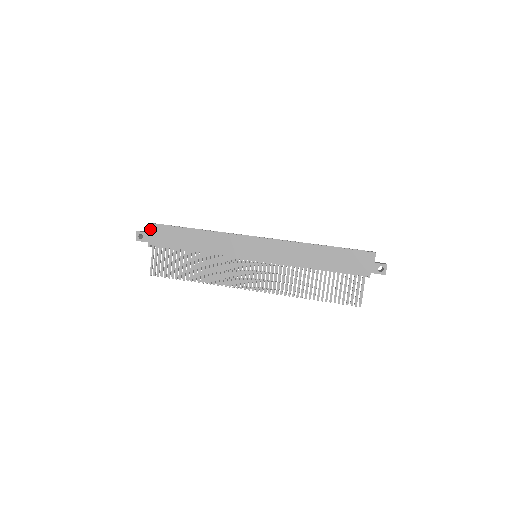
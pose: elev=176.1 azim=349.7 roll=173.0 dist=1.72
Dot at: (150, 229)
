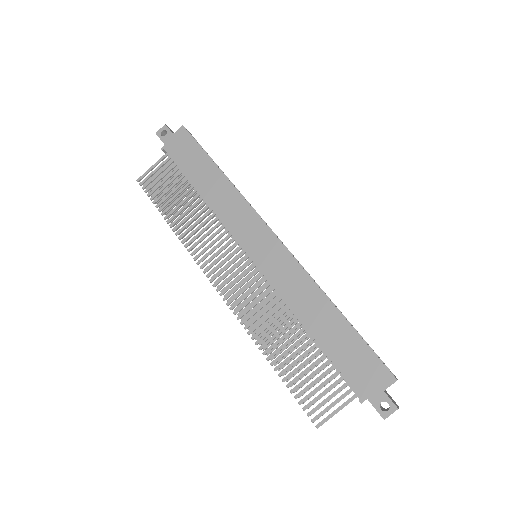
Dot at: (179, 133)
